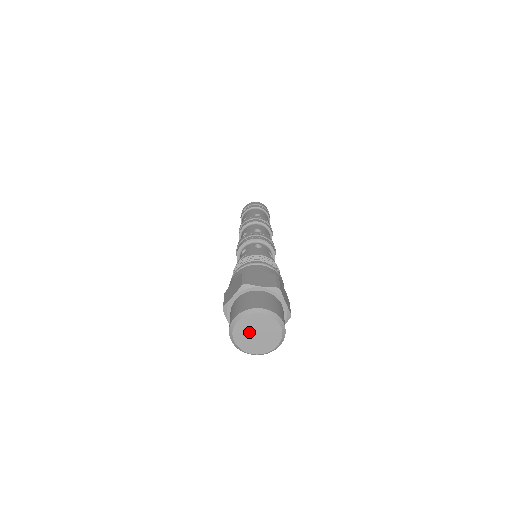
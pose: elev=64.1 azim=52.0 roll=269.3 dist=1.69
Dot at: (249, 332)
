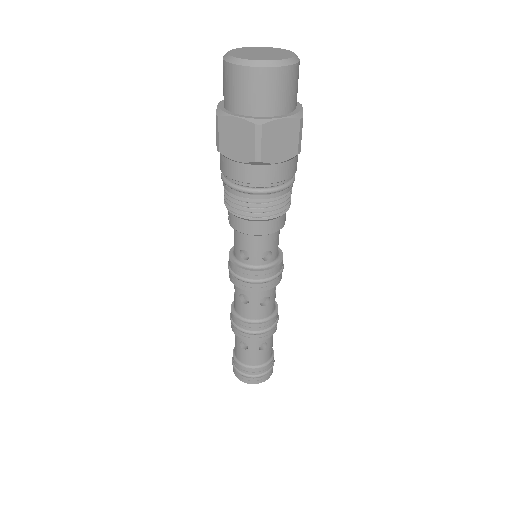
Dot at: (250, 54)
